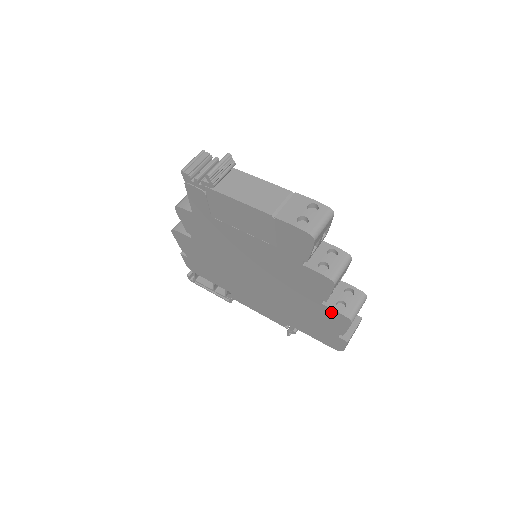
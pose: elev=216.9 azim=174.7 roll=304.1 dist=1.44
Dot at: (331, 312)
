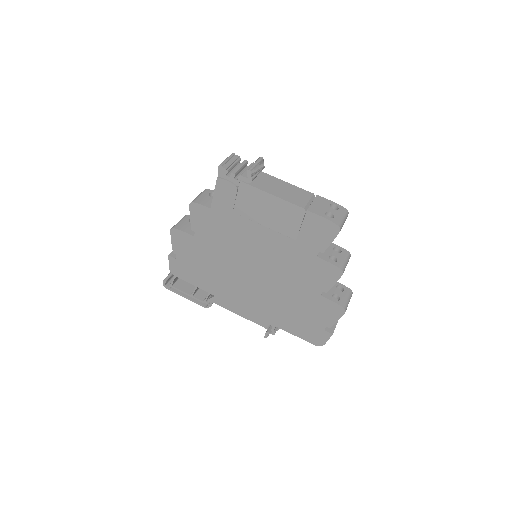
Dot at: (327, 303)
